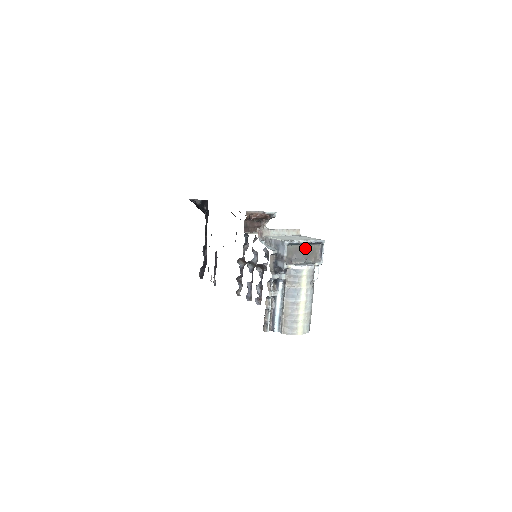
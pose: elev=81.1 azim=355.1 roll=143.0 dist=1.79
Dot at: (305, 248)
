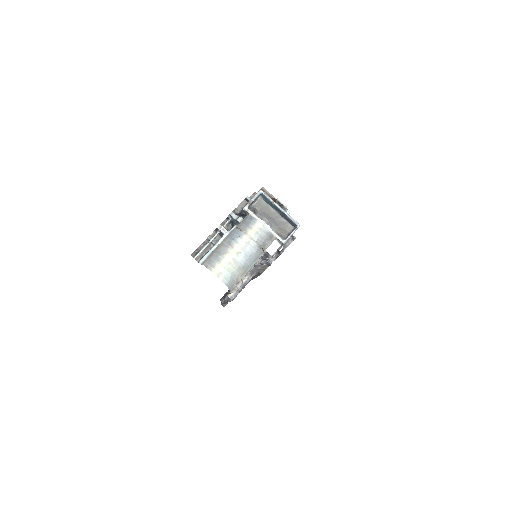
Dot at: (277, 217)
